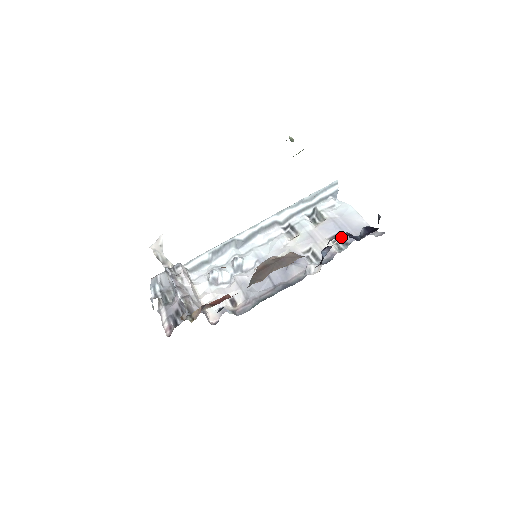
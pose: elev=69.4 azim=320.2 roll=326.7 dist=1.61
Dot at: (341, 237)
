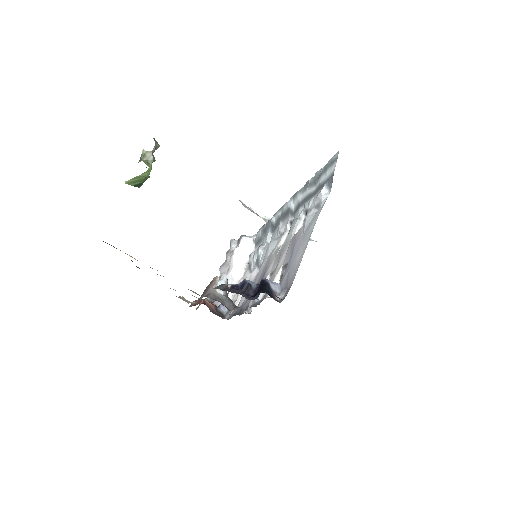
Dot at: (231, 287)
